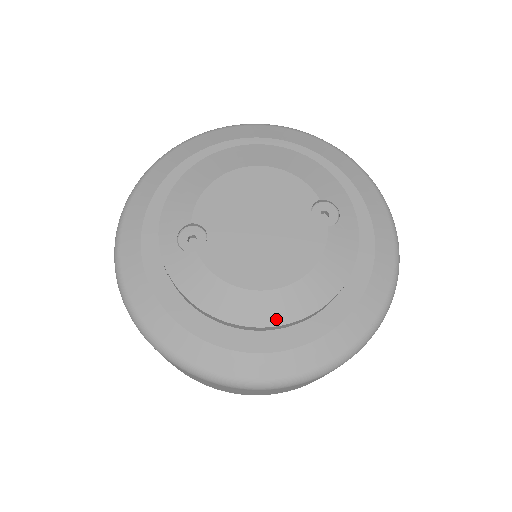
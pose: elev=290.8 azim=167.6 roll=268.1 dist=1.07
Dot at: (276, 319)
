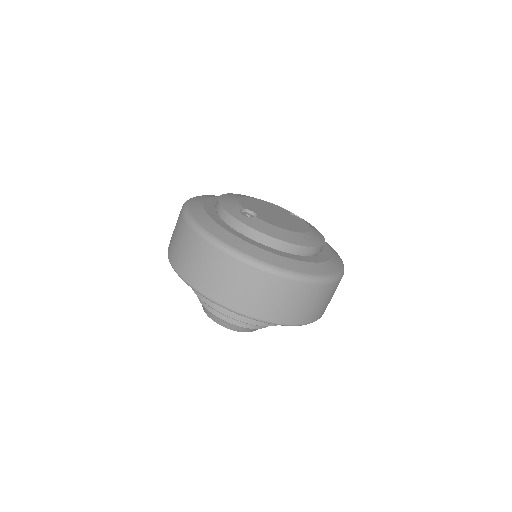
Dot at: (311, 244)
